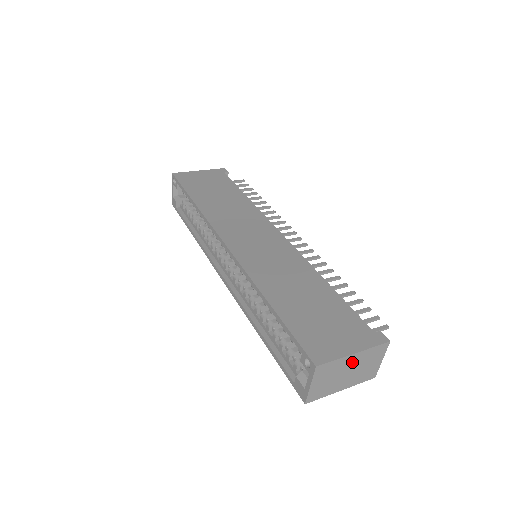
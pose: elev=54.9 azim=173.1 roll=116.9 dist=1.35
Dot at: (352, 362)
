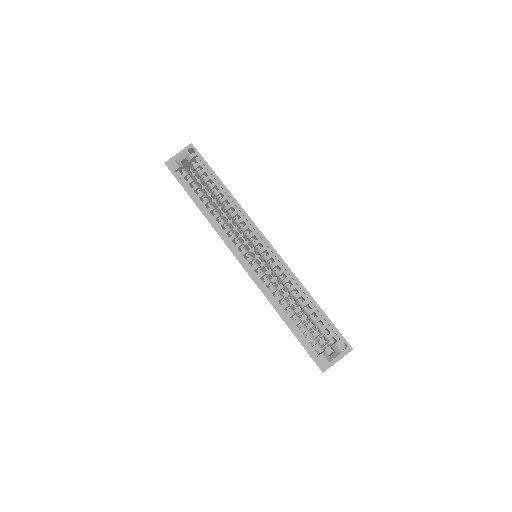
Dot at: occluded
